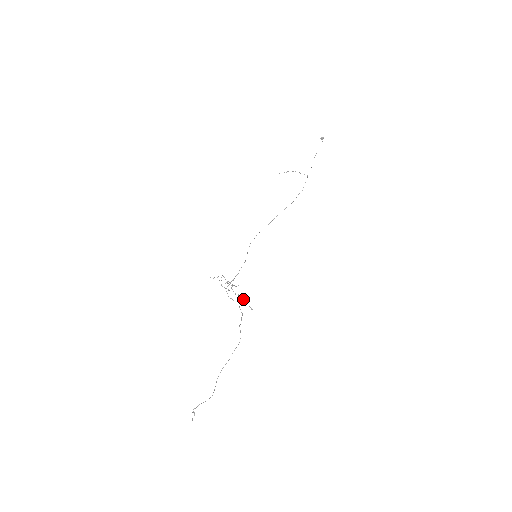
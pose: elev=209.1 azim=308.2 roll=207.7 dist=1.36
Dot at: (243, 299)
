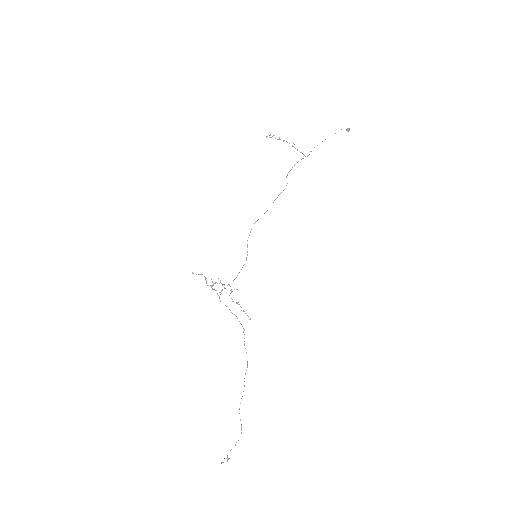
Dot at: occluded
